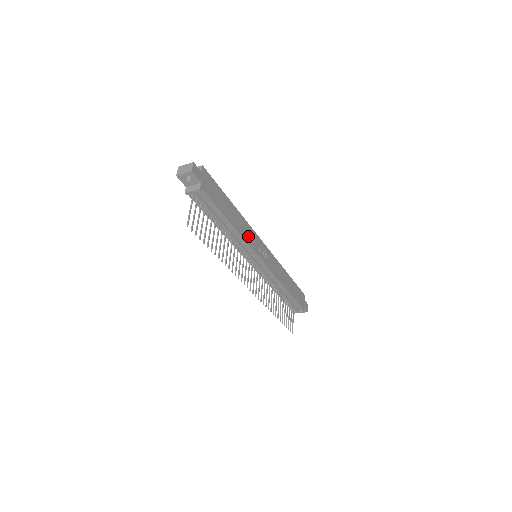
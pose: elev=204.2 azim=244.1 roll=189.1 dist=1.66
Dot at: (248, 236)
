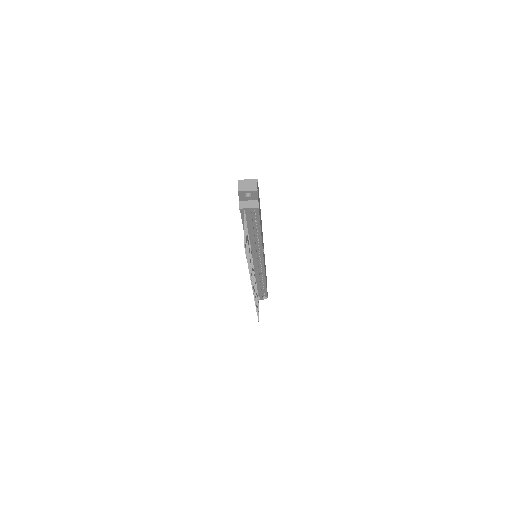
Dot at: (262, 241)
